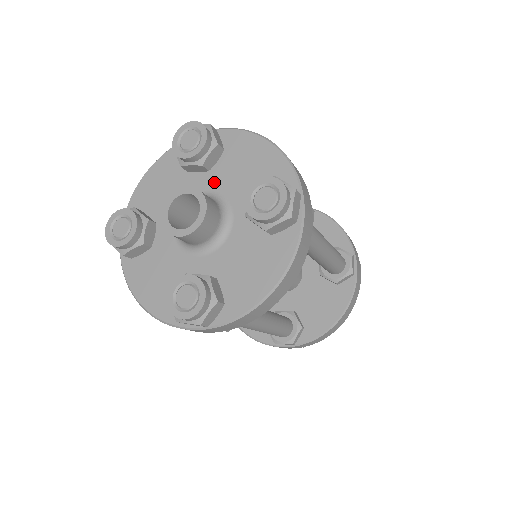
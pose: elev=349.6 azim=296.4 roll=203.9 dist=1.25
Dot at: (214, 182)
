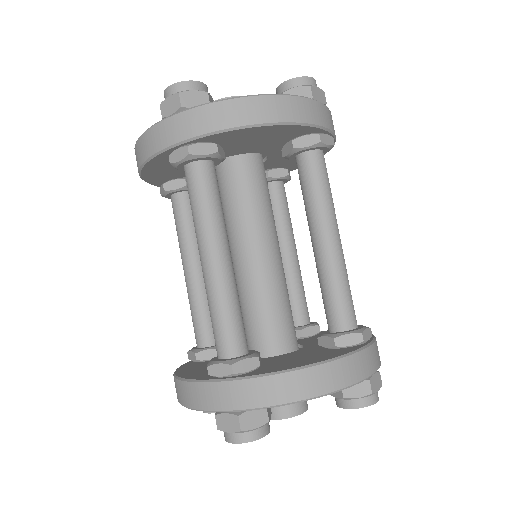
Dot at: occluded
